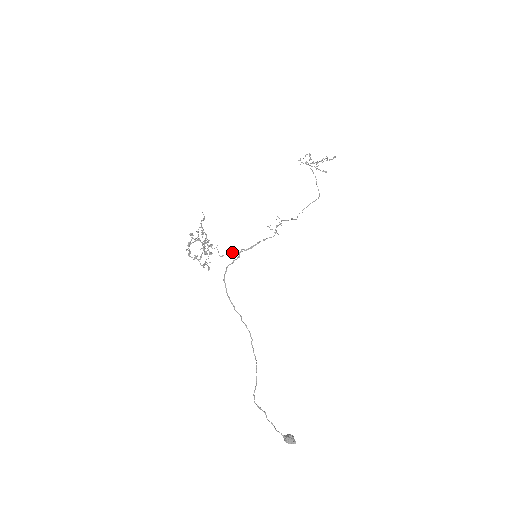
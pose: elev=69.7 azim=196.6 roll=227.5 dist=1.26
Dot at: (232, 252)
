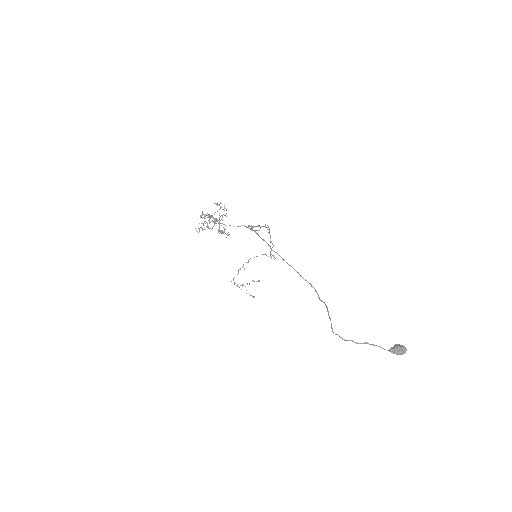
Dot at: occluded
